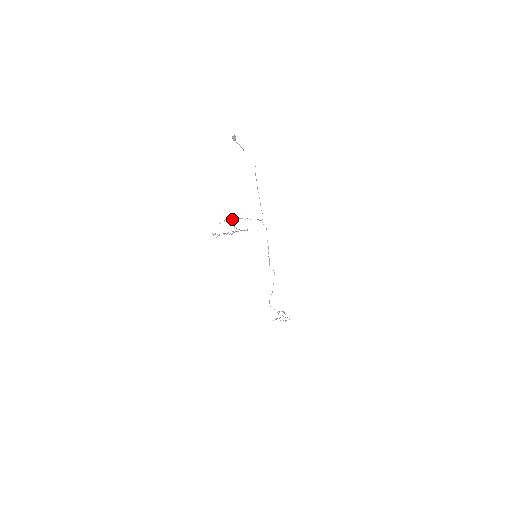
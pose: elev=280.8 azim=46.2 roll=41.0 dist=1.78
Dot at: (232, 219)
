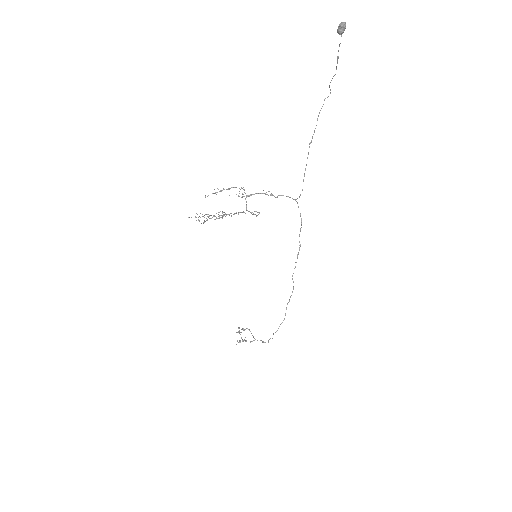
Dot at: occluded
